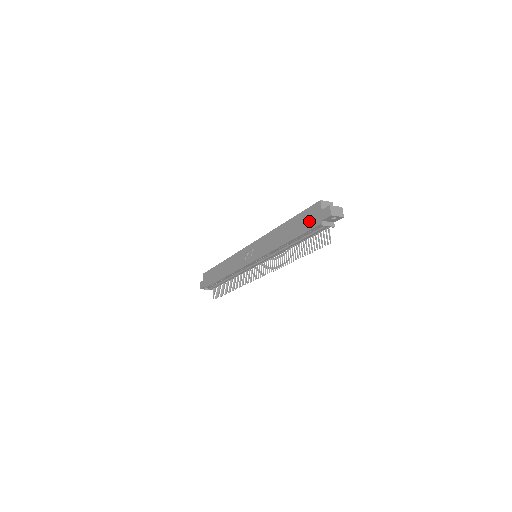
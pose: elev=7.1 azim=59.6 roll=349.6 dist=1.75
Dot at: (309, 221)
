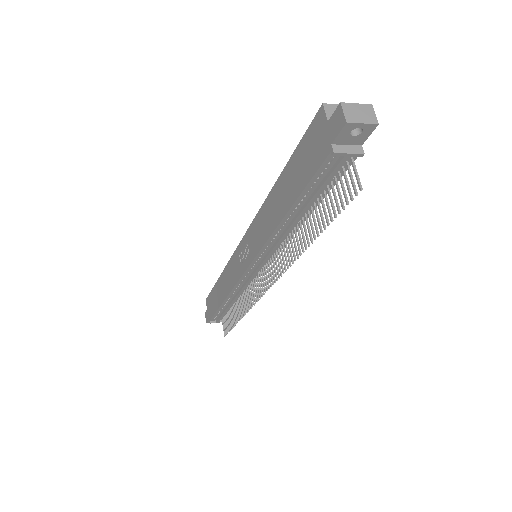
Dot at: (311, 157)
